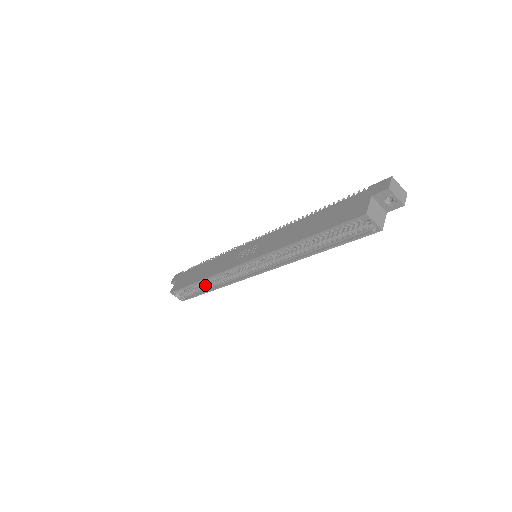
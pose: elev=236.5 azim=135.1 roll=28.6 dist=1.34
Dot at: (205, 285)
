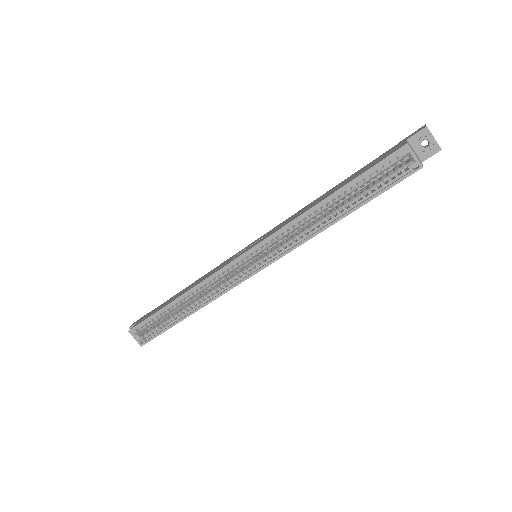
Dot at: (181, 310)
